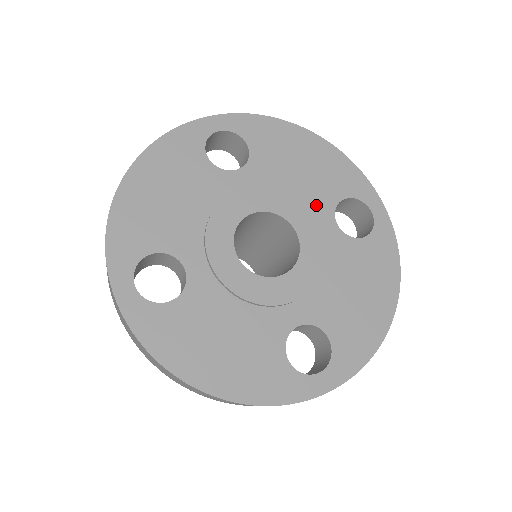
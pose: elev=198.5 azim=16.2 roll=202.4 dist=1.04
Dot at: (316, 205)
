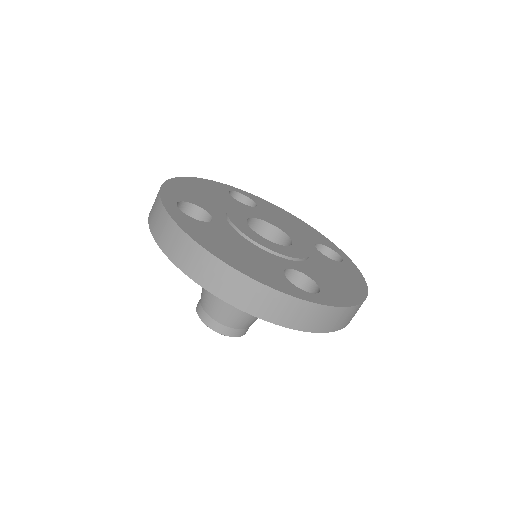
Dot at: (302, 237)
